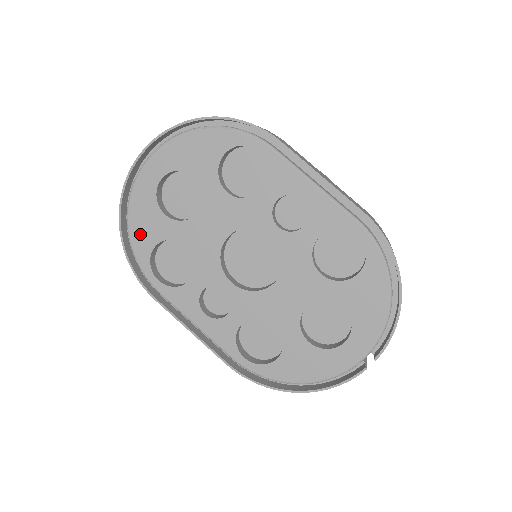
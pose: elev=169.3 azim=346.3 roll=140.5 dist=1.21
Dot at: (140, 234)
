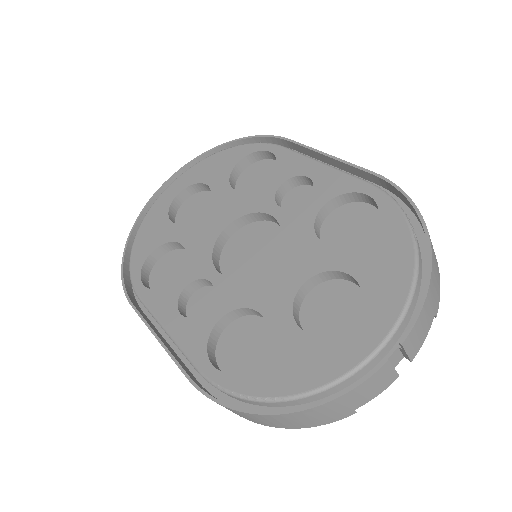
Dot at: (143, 243)
